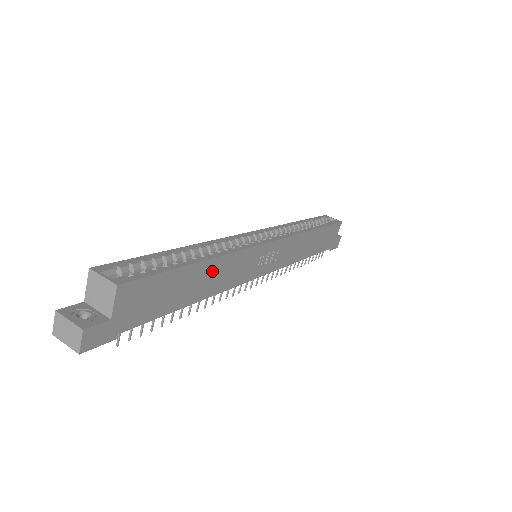
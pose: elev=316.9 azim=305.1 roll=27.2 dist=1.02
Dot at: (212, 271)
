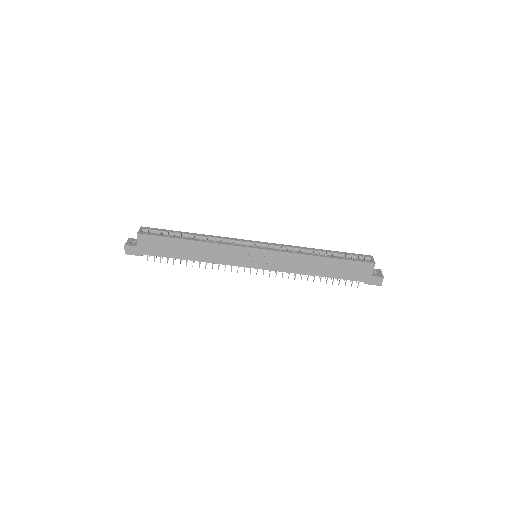
Dot at: (199, 248)
